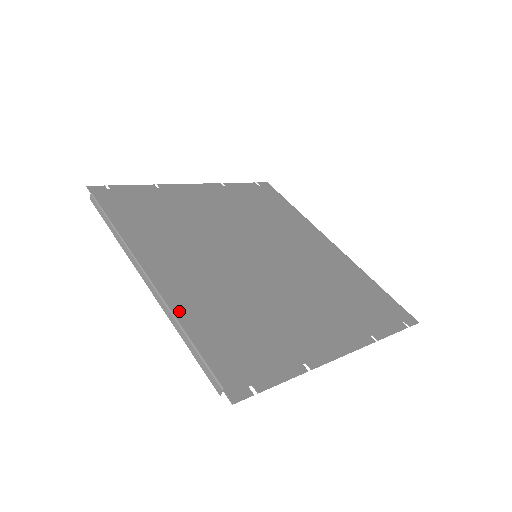
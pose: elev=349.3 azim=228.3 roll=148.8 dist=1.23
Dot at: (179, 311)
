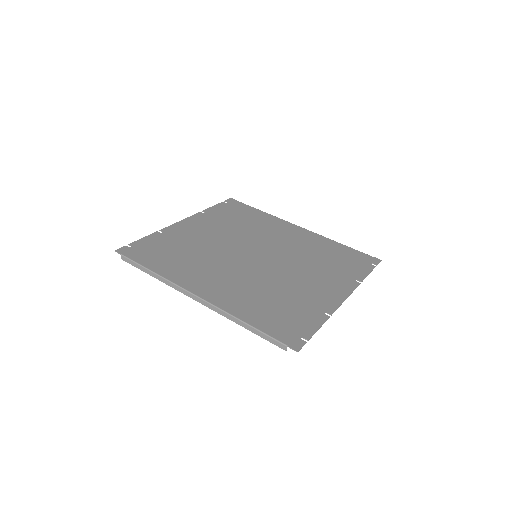
Dot at: (232, 311)
